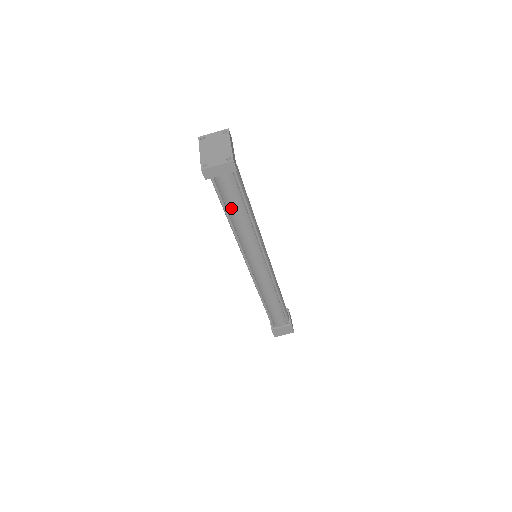
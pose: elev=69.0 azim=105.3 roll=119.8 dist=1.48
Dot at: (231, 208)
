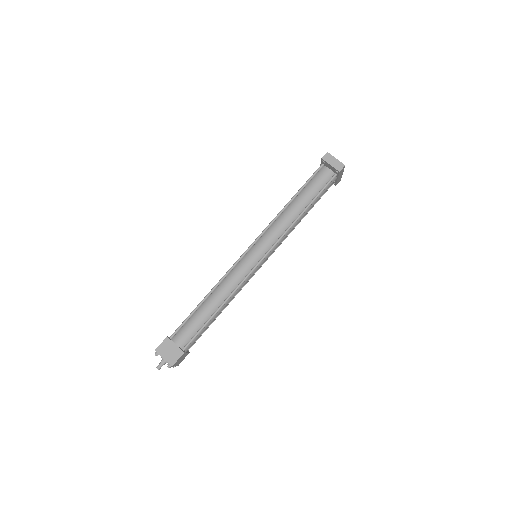
Dot at: (301, 196)
